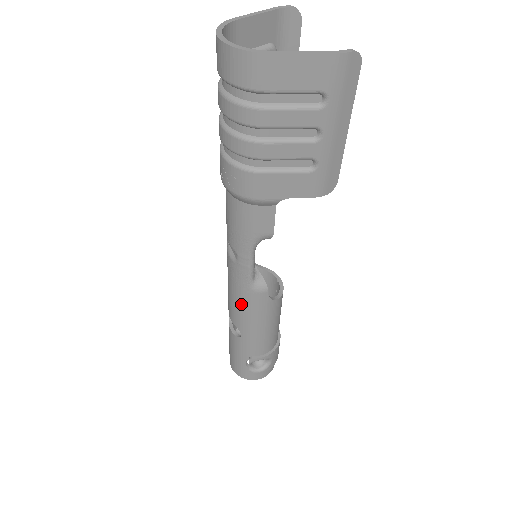
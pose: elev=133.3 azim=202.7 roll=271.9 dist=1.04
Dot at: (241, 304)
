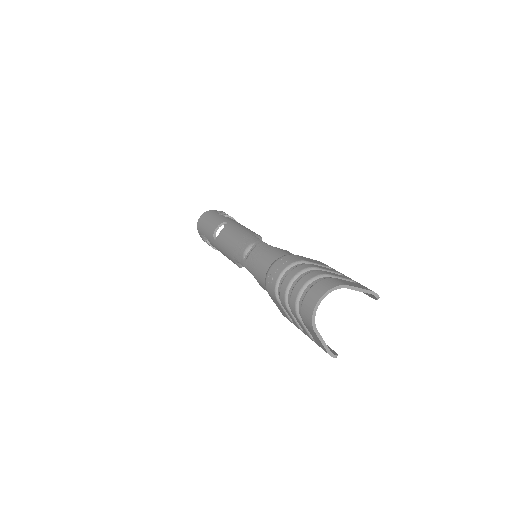
Dot at: (227, 249)
